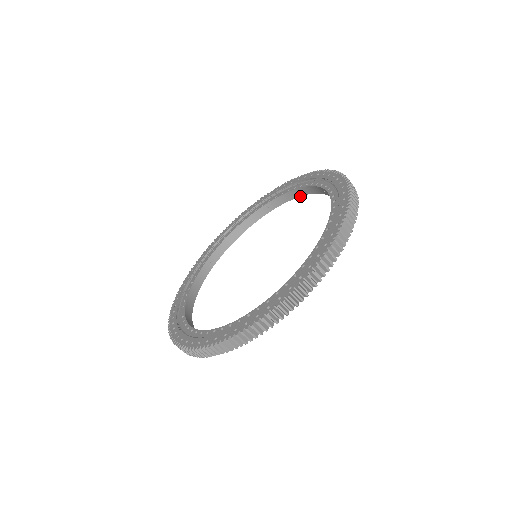
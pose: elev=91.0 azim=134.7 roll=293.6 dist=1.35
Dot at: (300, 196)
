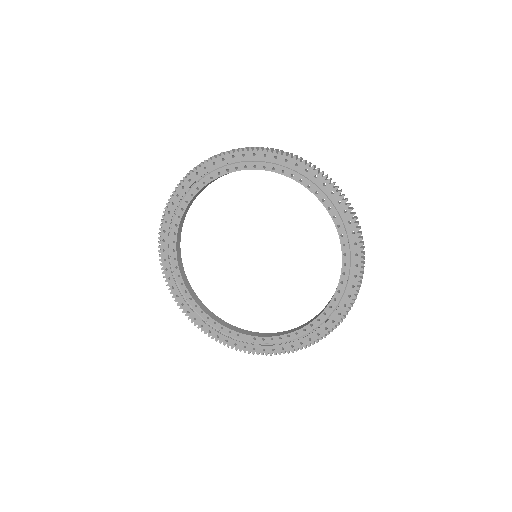
Dot at: occluded
